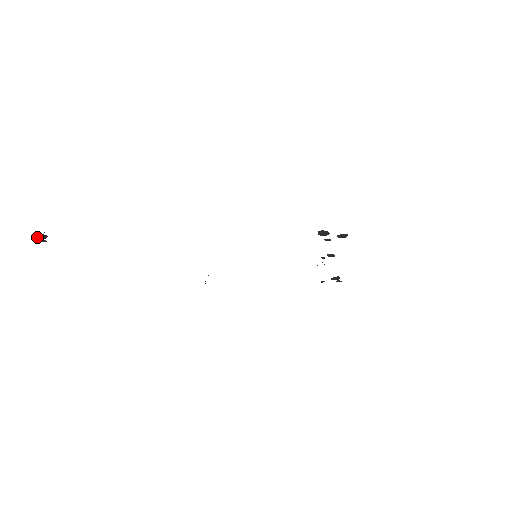
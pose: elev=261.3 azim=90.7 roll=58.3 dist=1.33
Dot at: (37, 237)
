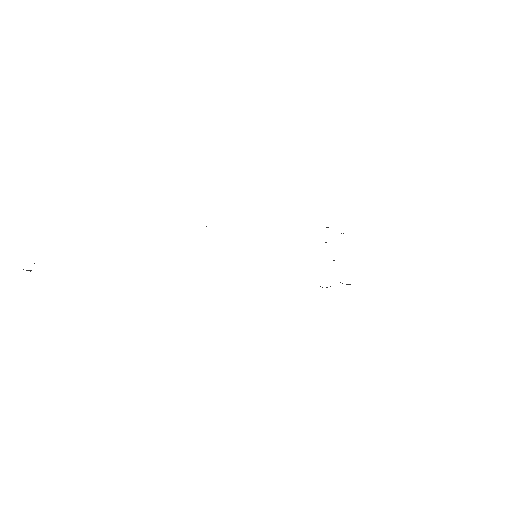
Dot at: occluded
